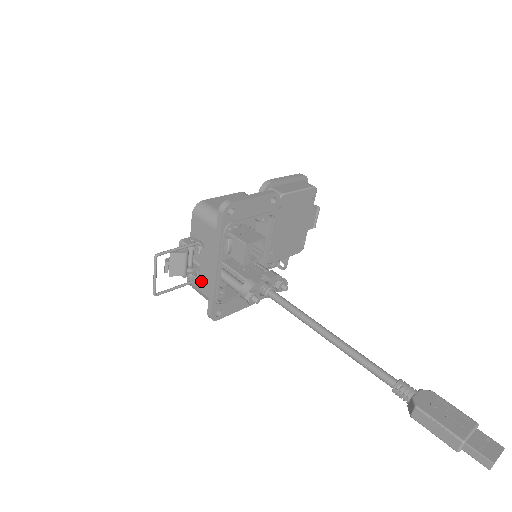
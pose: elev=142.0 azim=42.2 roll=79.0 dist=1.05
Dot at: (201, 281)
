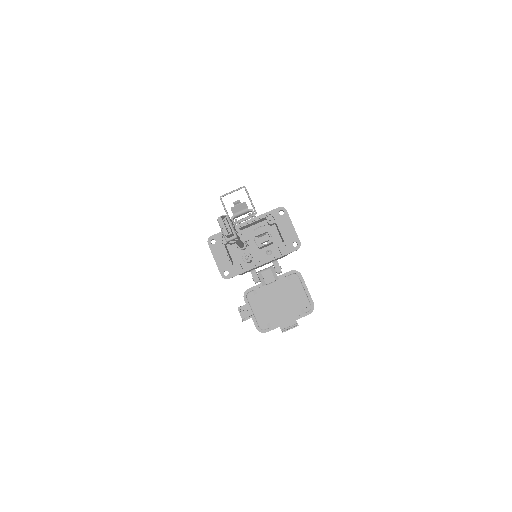
Dot at: occluded
